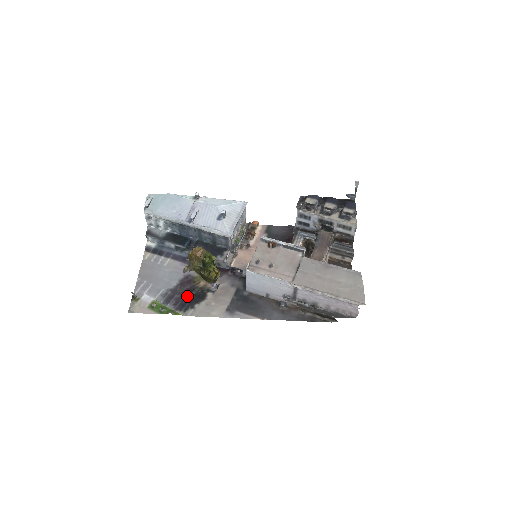
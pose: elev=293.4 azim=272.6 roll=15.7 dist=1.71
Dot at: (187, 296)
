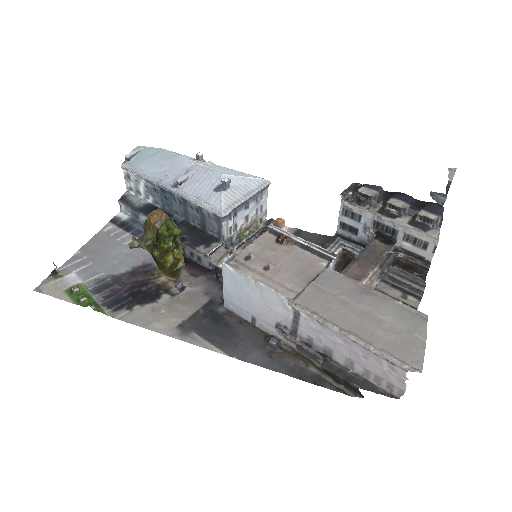
Dot at: (131, 290)
